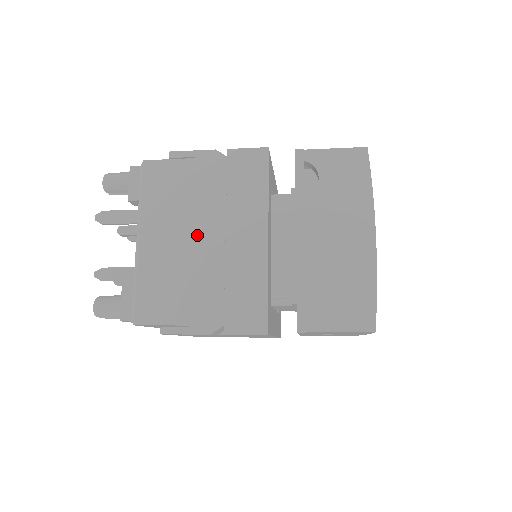
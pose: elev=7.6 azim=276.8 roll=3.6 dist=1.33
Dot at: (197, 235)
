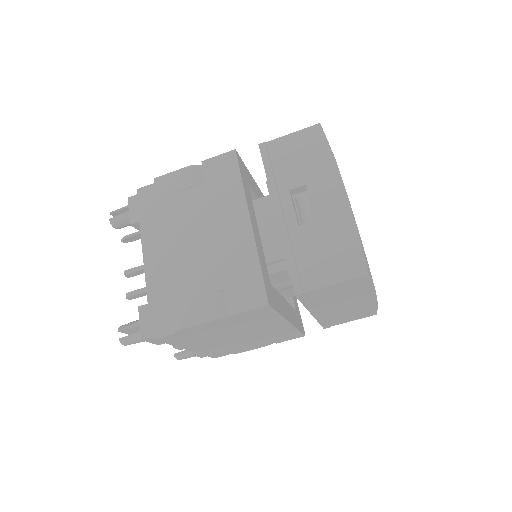
Dot at: occluded
